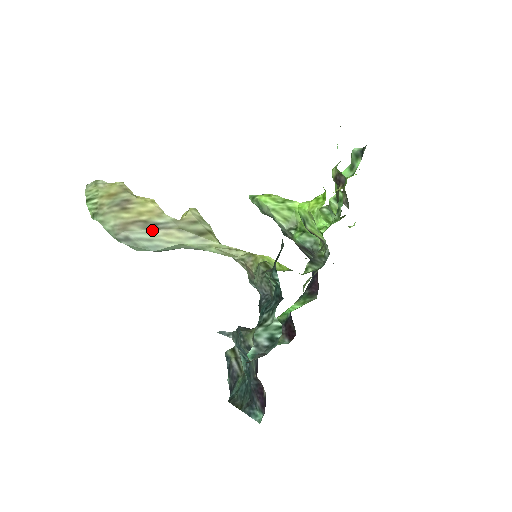
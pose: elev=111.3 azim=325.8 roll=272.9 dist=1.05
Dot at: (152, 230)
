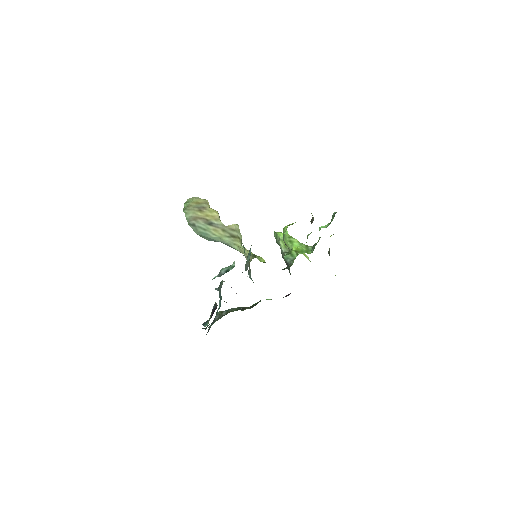
Dot at: (209, 225)
